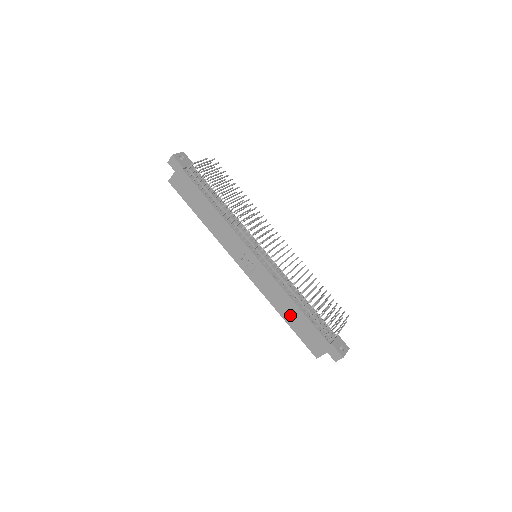
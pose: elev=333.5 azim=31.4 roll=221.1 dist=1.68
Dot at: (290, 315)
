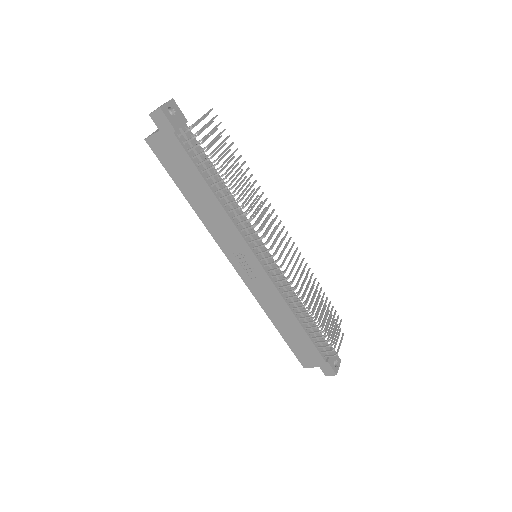
Dot at: (286, 327)
